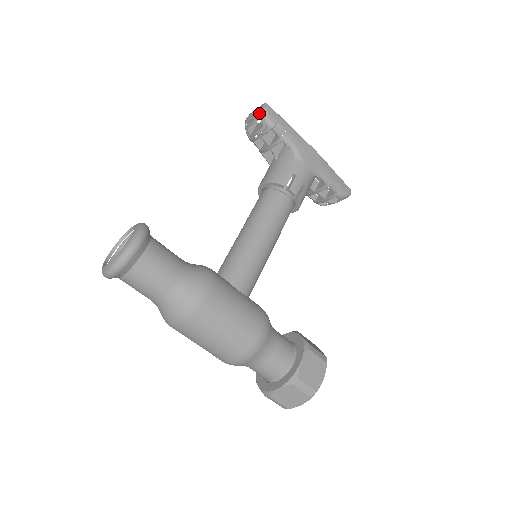
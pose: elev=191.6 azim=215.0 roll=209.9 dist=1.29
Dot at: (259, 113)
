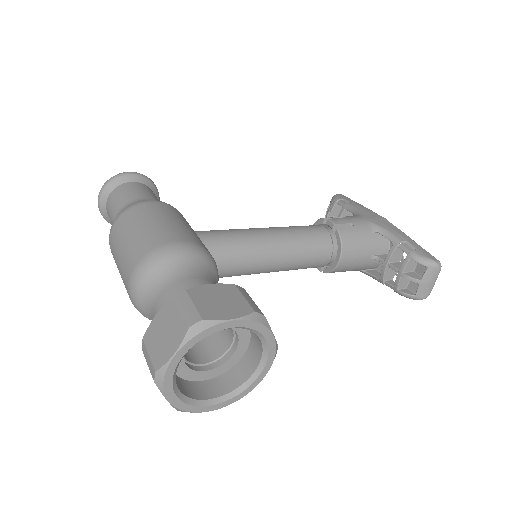
Dot at: occluded
